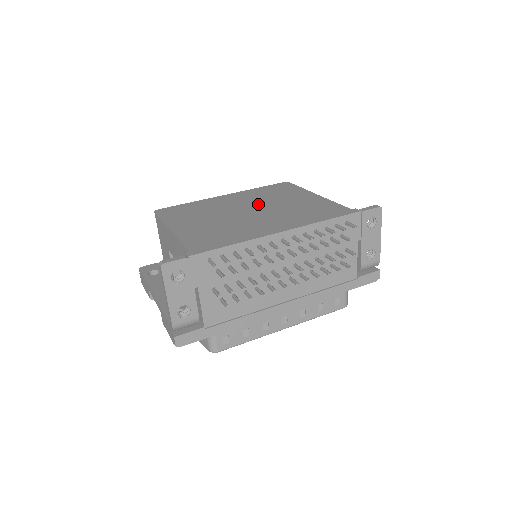
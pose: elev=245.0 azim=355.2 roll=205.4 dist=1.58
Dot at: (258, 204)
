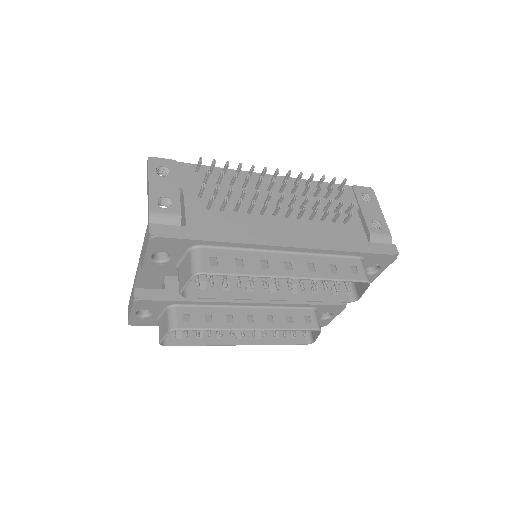
Dot at: occluded
